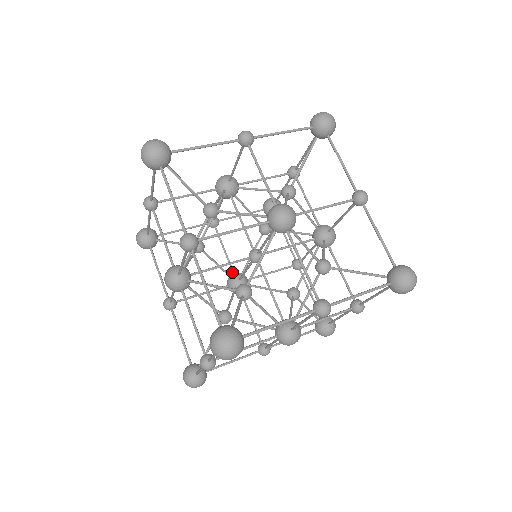
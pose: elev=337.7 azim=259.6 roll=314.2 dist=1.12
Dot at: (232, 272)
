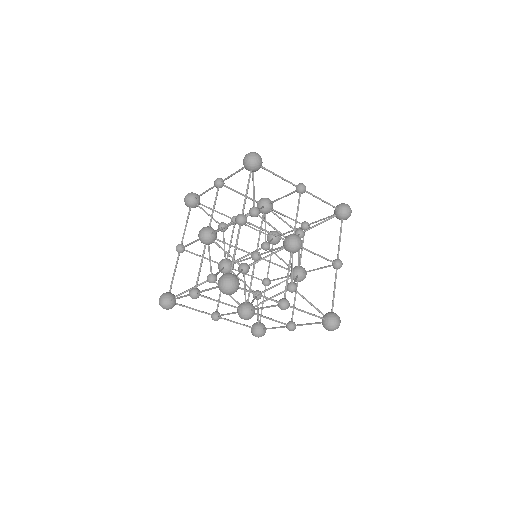
Dot at: occluded
